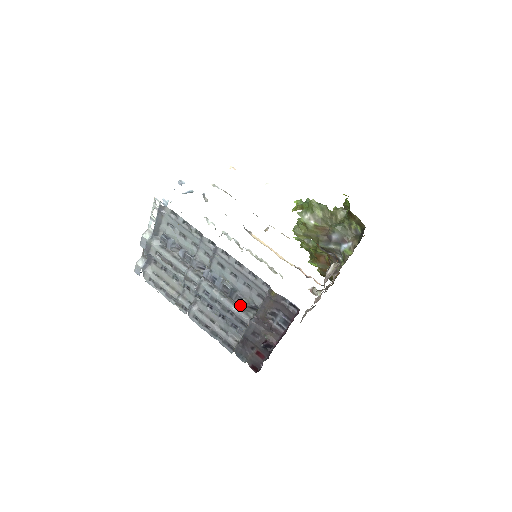
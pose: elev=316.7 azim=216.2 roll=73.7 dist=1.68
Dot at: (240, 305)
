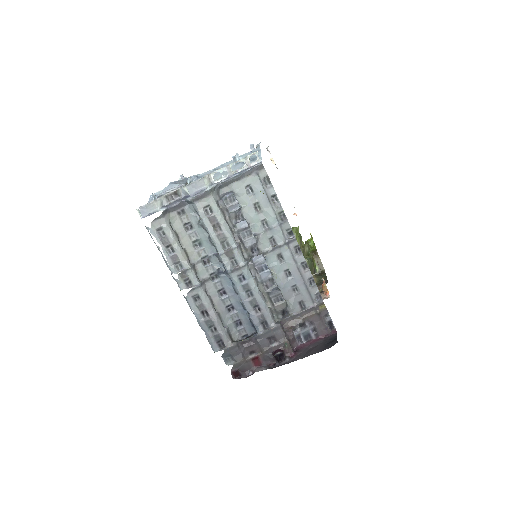
Dot at: (274, 305)
